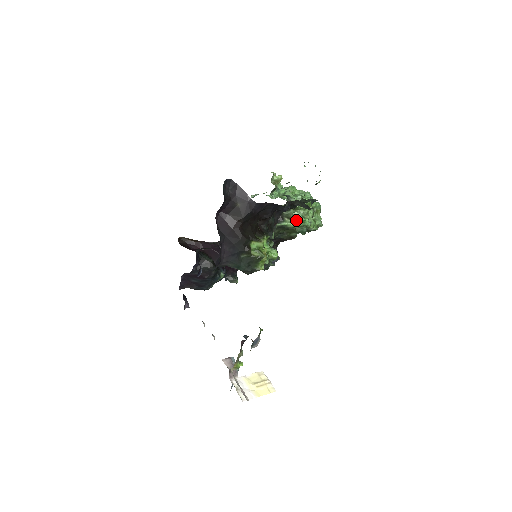
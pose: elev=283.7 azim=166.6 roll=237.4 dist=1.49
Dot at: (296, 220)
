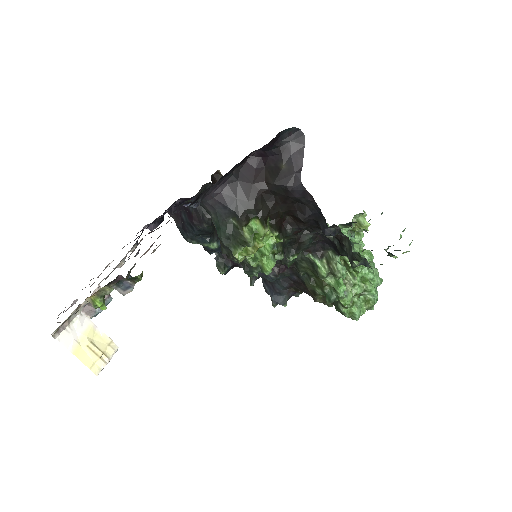
Dot at: (333, 273)
